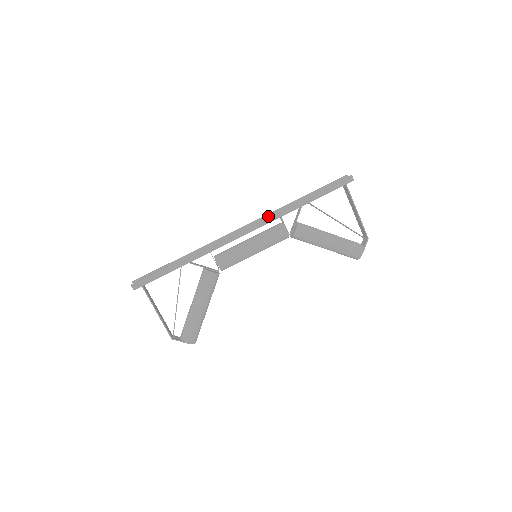
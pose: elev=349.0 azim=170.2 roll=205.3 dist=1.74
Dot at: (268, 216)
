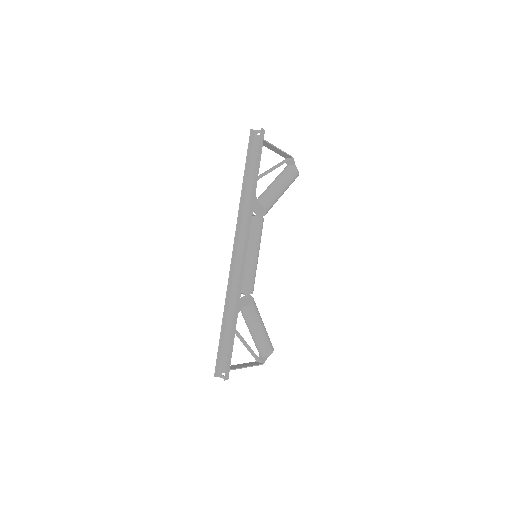
Dot at: (247, 225)
